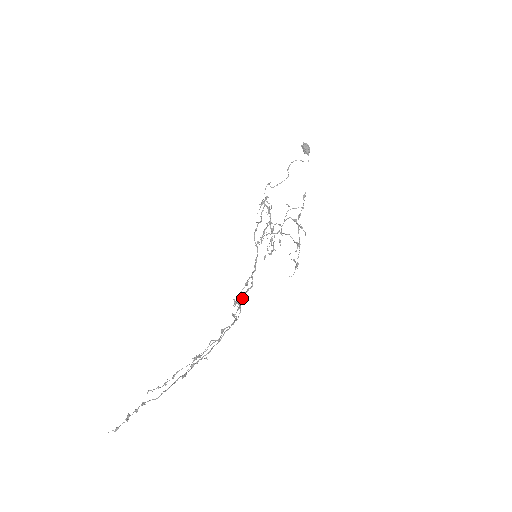
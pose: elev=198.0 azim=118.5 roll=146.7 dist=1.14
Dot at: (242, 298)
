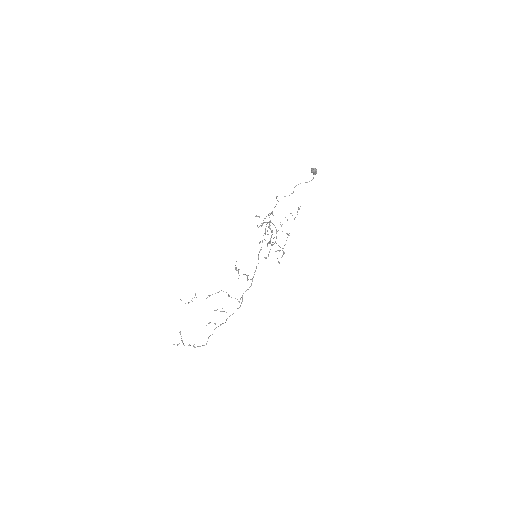
Dot at: occluded
